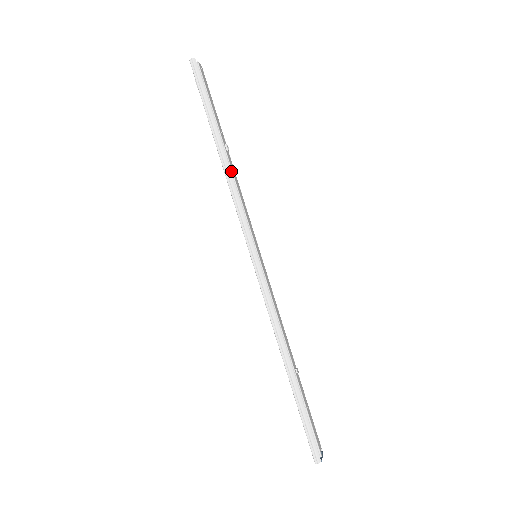
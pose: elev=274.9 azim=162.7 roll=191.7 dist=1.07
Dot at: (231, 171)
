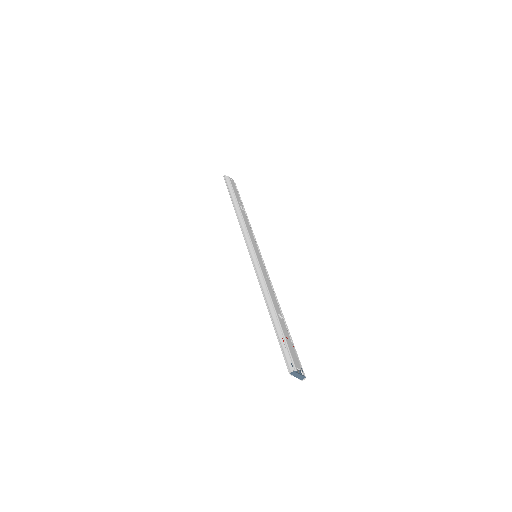
Dot at: (241, 216)
